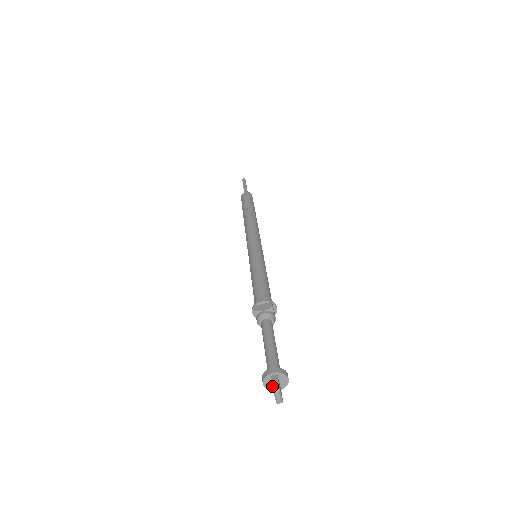
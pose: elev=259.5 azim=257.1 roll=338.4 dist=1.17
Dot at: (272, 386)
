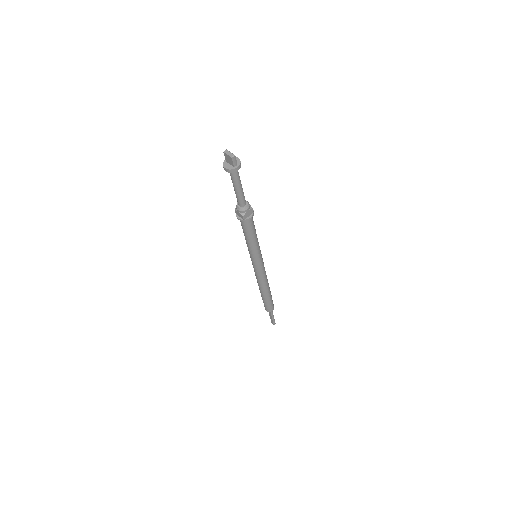
Dot at: (224, 155)
